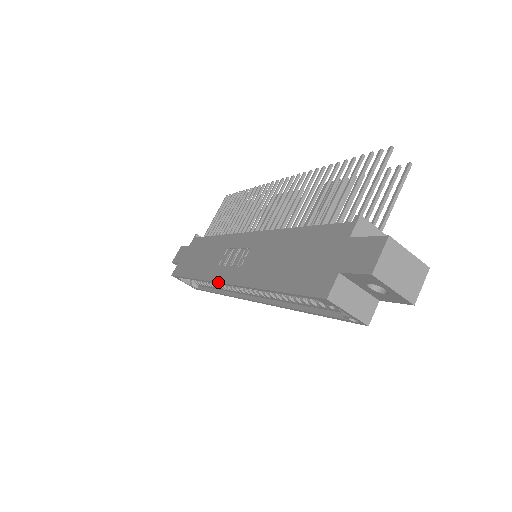
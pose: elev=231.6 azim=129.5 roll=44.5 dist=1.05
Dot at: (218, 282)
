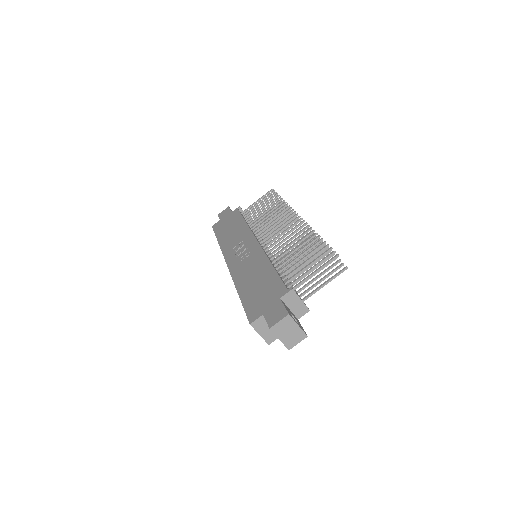
Dot at: (225, 261)
